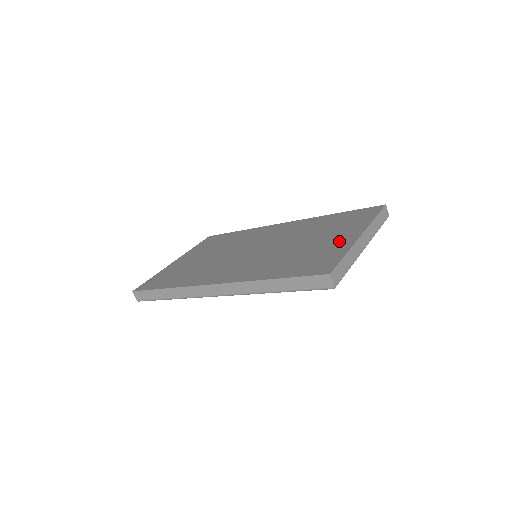
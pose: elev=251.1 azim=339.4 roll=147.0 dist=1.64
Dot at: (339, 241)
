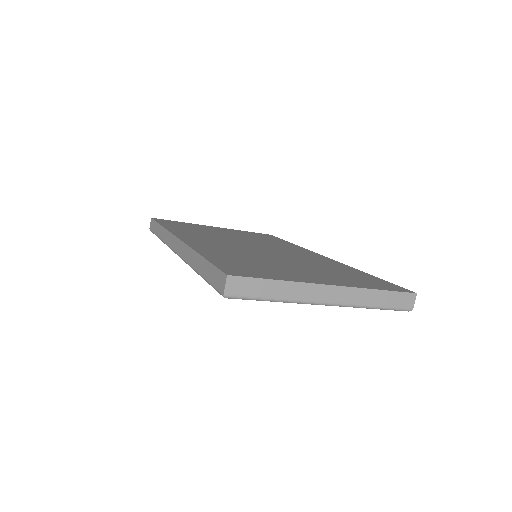
Dot at: (306, 276)
